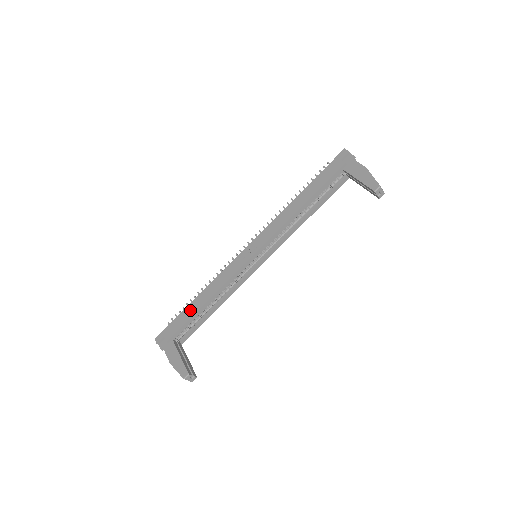
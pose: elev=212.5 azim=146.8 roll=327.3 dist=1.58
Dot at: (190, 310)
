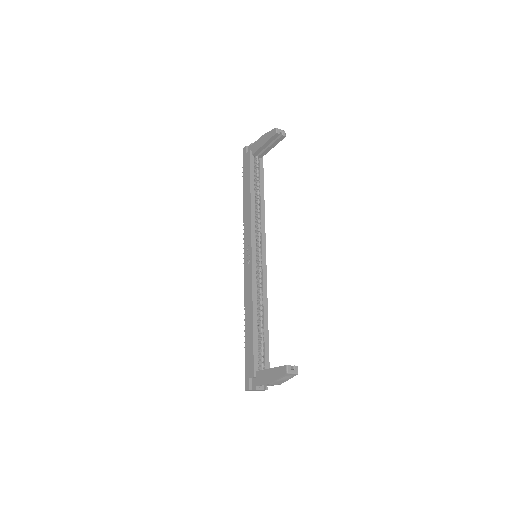
Dot at: (248, 337)
